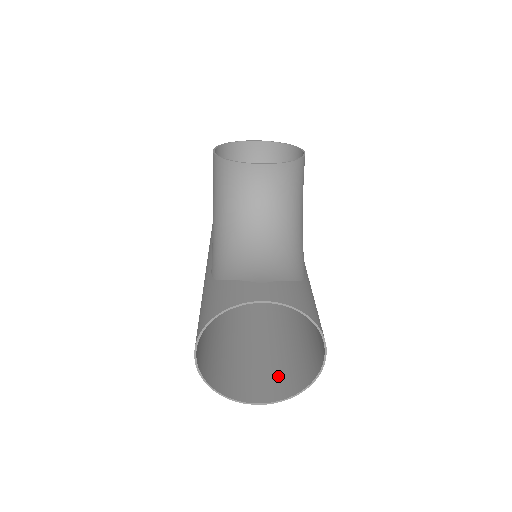
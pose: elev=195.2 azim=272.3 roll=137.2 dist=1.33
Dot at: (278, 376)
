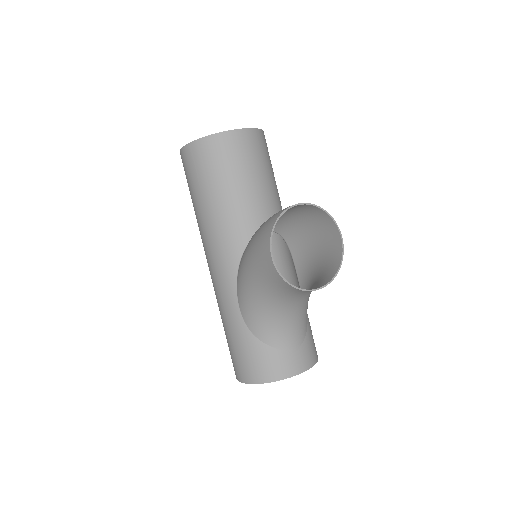
Dot at: occluded
